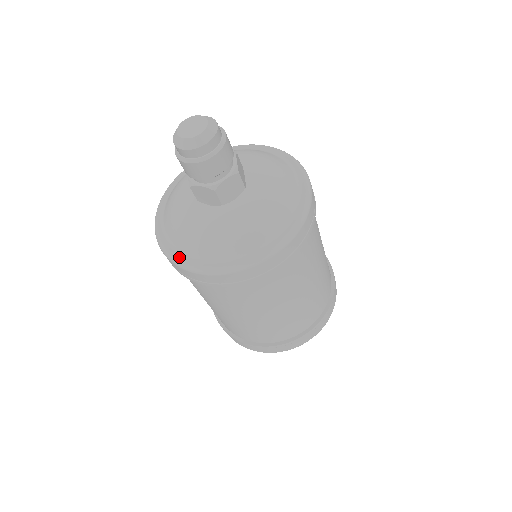
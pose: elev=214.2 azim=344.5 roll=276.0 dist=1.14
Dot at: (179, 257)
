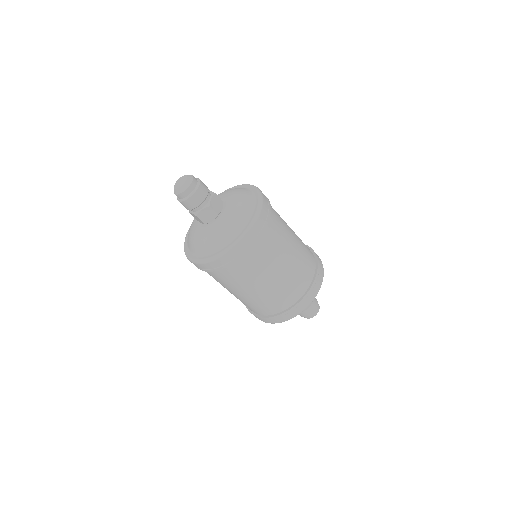
Dot at: (214, 254)
